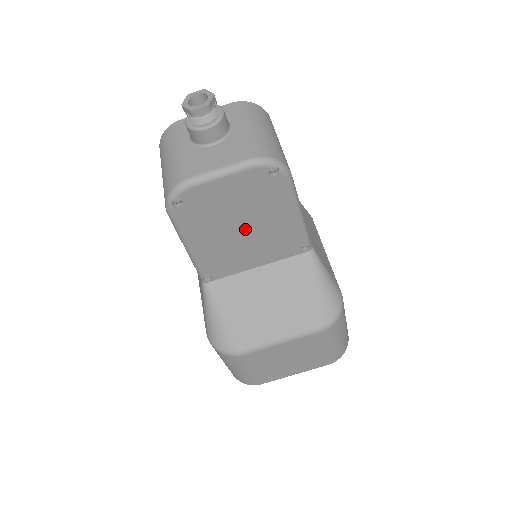
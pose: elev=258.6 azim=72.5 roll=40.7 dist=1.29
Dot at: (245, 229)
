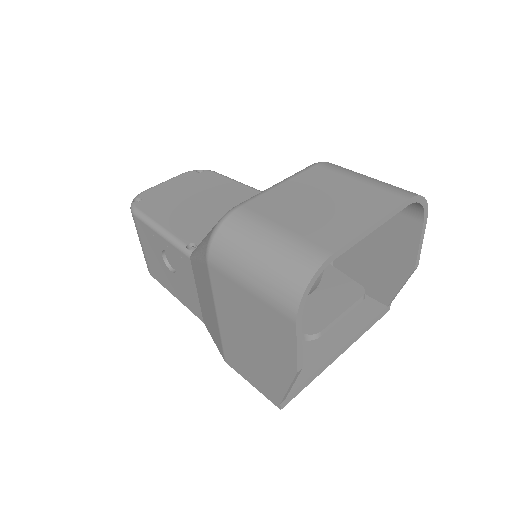
Dot at: (203, 202)
